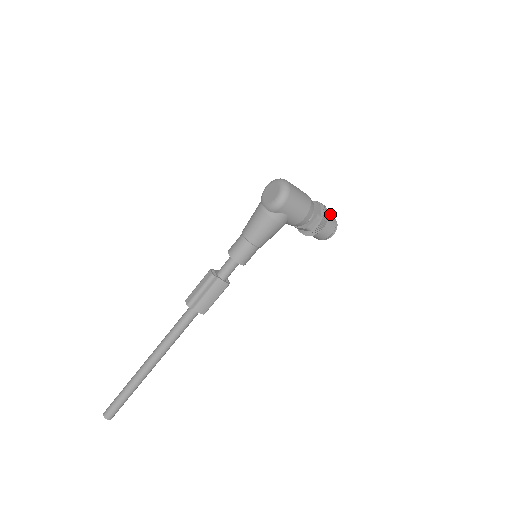
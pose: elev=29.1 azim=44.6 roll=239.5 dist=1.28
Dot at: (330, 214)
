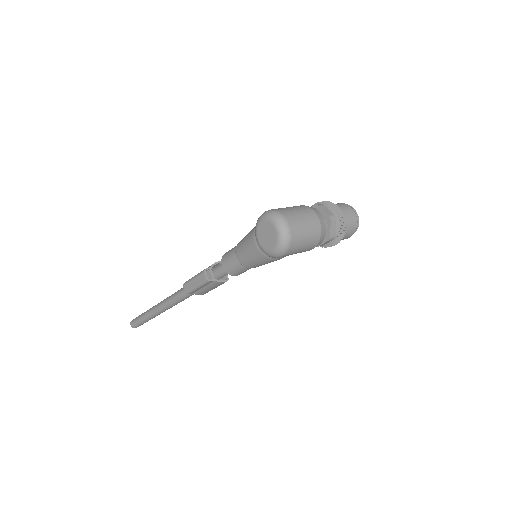
Dot at: (350, 218)
